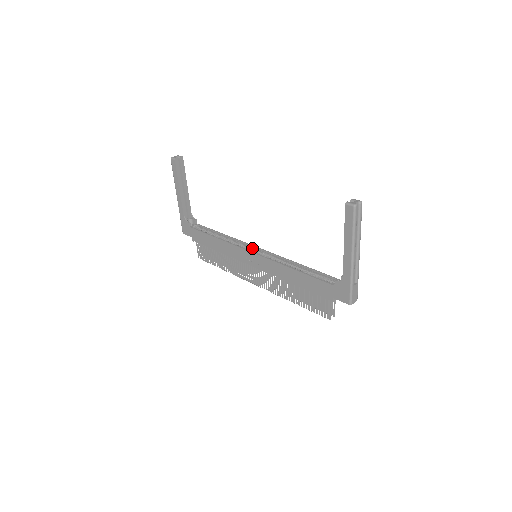
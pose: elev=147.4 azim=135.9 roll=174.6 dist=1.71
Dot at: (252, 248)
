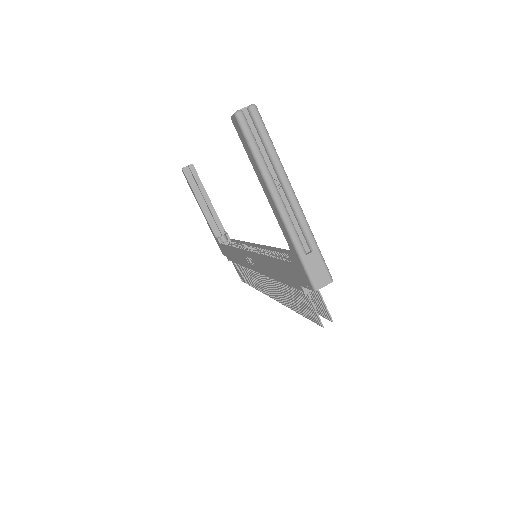
Dot at: (253, 247)
